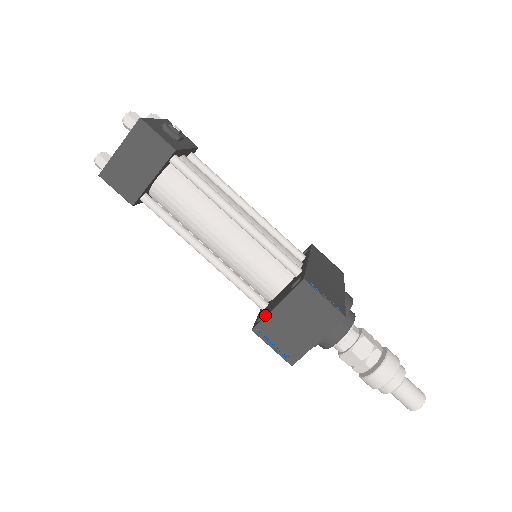
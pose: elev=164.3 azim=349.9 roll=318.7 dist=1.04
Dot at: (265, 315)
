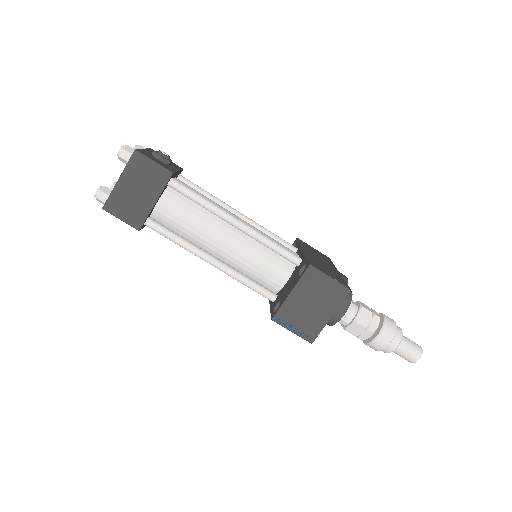
Dot at: (281, 304)
